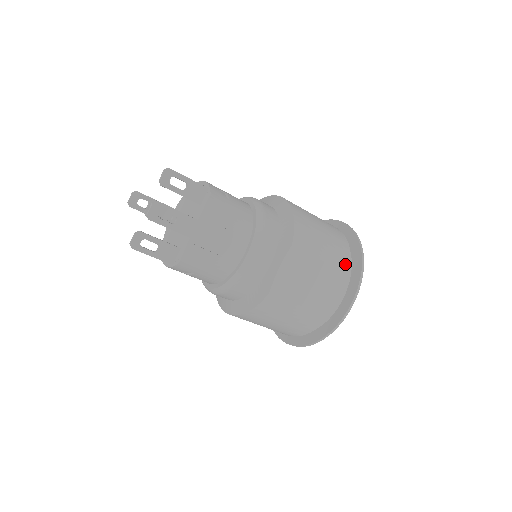
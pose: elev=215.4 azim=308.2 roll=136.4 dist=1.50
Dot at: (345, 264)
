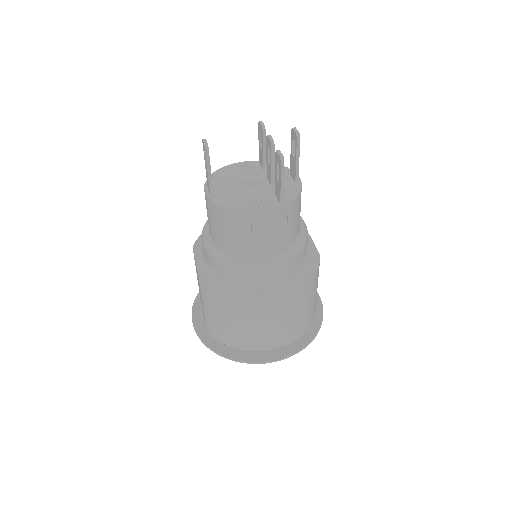
Dot at: occluded
